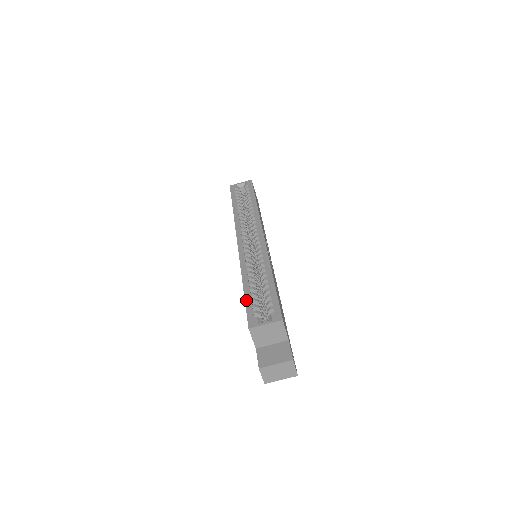
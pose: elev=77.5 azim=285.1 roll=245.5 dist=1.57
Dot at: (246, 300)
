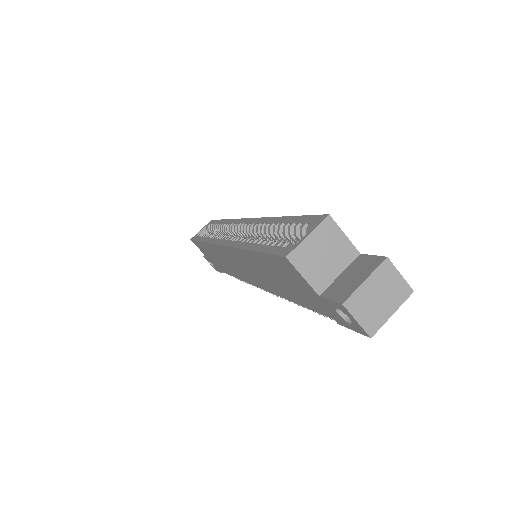
Dot at: (262, 250)
